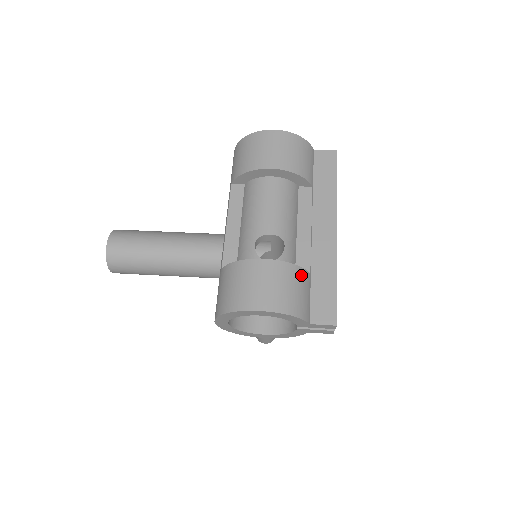
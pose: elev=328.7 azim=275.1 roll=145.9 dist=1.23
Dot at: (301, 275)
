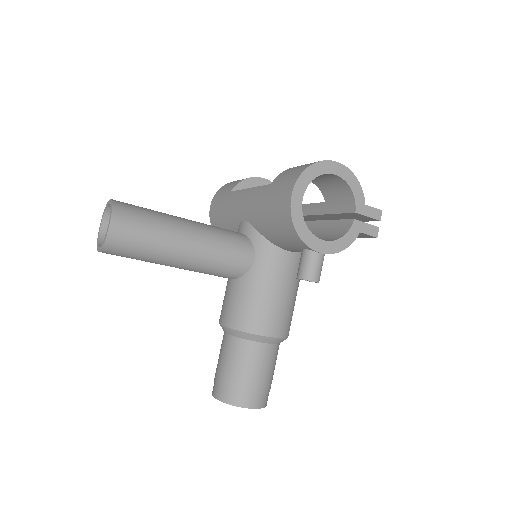
Dot at: occluded
